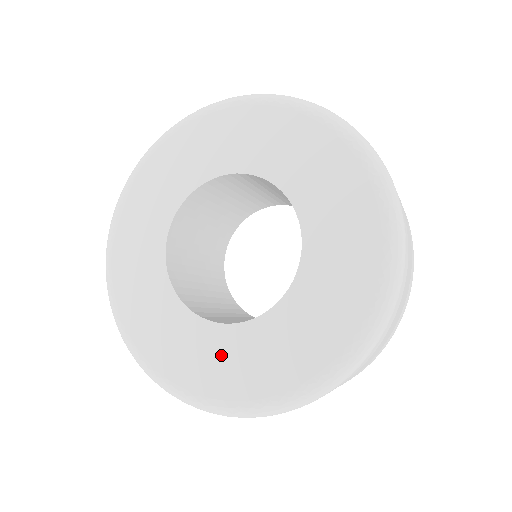
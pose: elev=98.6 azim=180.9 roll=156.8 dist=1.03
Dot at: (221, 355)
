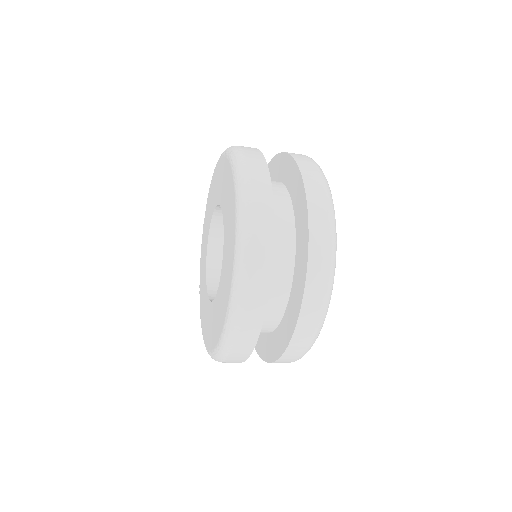
Dot at: (222, 295)
